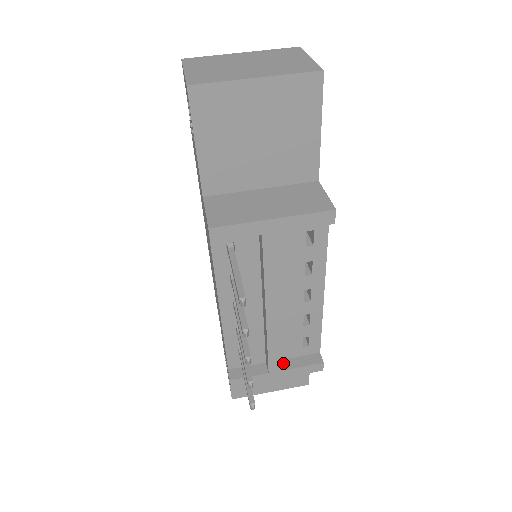
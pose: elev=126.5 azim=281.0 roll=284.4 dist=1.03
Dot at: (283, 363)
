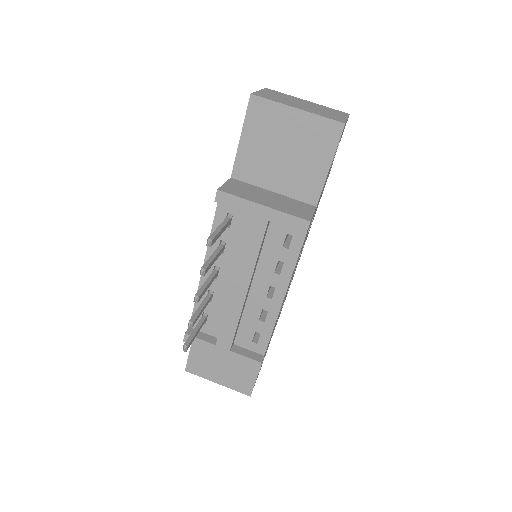
Dot at: (230, 342)
